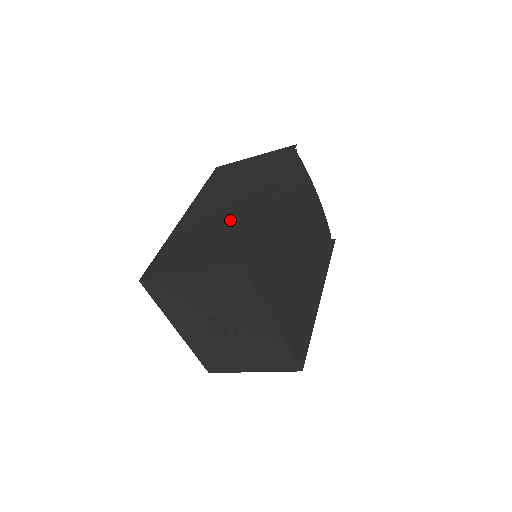
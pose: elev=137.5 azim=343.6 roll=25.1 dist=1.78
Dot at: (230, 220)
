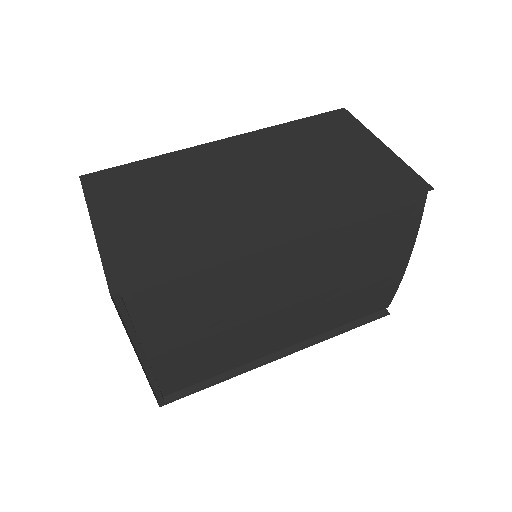
Dot at: (215, 211)
